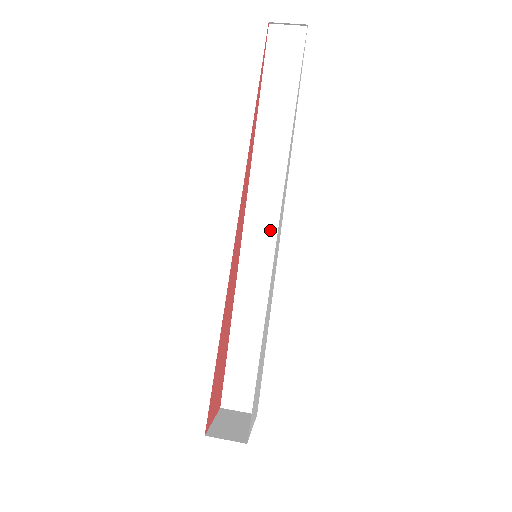
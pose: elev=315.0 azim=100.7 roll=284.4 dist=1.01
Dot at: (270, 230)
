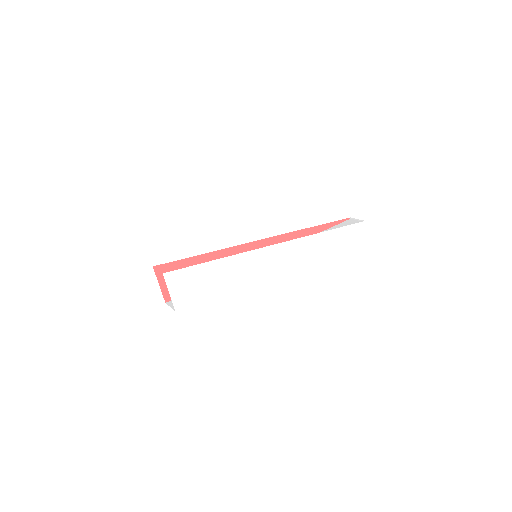
Dot at: occluded
